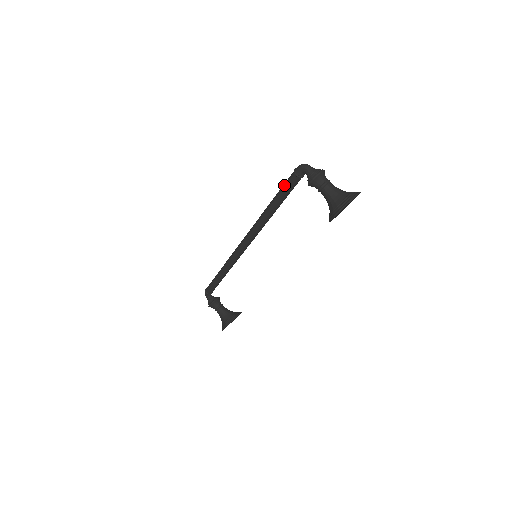
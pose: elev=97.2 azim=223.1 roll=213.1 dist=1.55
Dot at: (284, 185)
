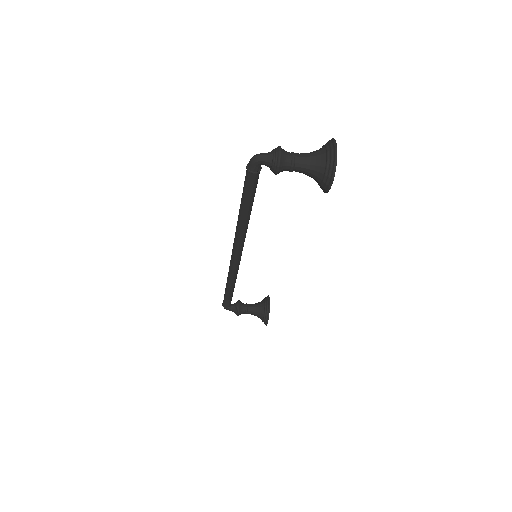
Dot at: (245, 188)
